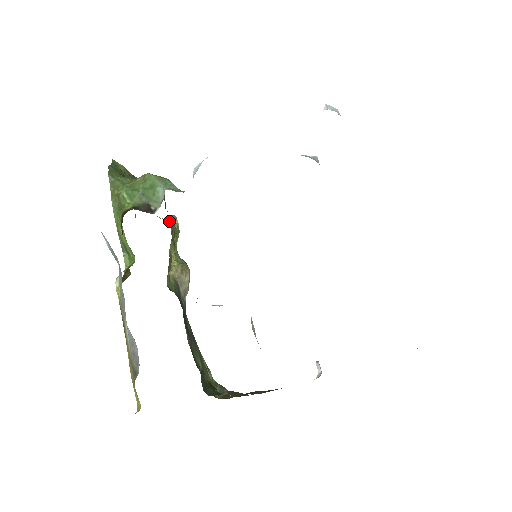
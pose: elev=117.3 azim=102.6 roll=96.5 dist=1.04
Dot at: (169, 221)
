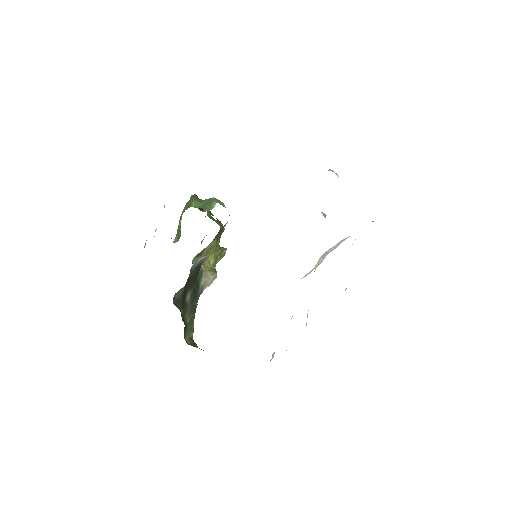
Dot at: (219, 246)
